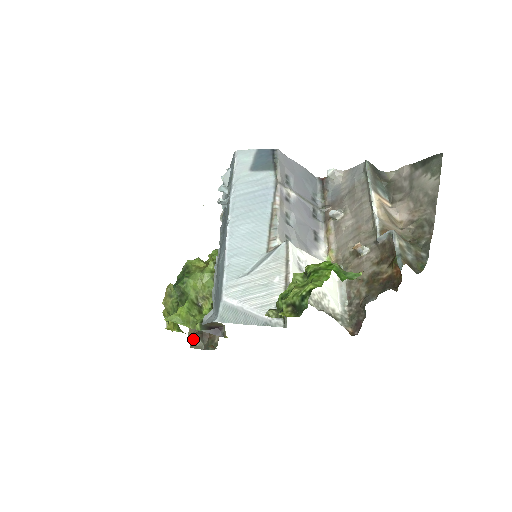
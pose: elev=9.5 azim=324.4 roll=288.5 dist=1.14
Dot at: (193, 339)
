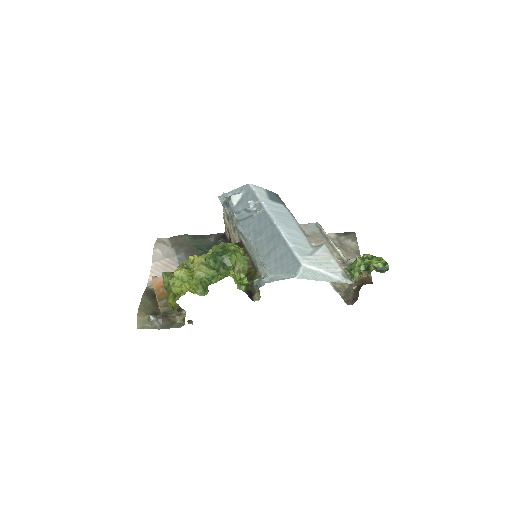
Dot at: (145, 320)
